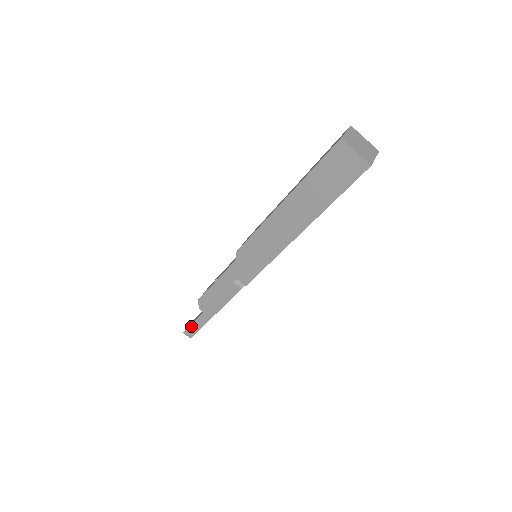
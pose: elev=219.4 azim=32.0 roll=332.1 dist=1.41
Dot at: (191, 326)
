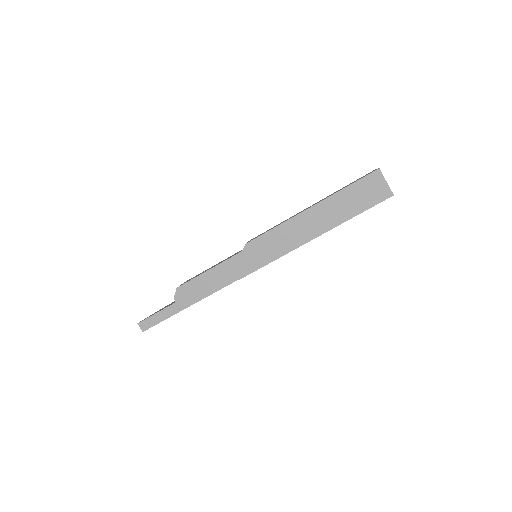
Dot at: (152, 317)
